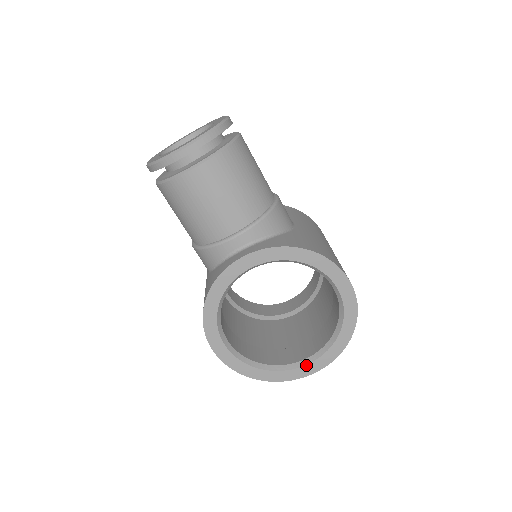
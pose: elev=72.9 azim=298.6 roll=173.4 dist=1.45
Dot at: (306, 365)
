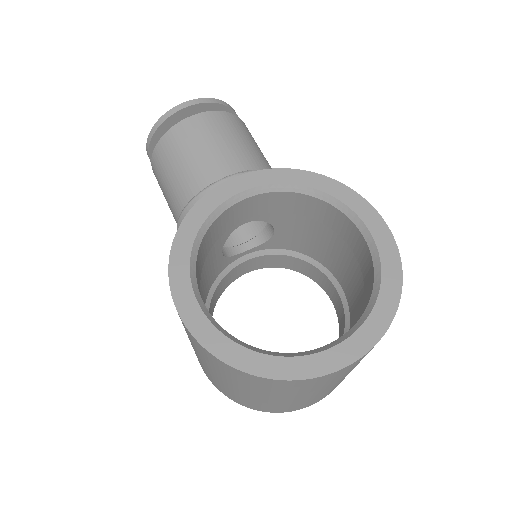
Dot at: (329, 349)
